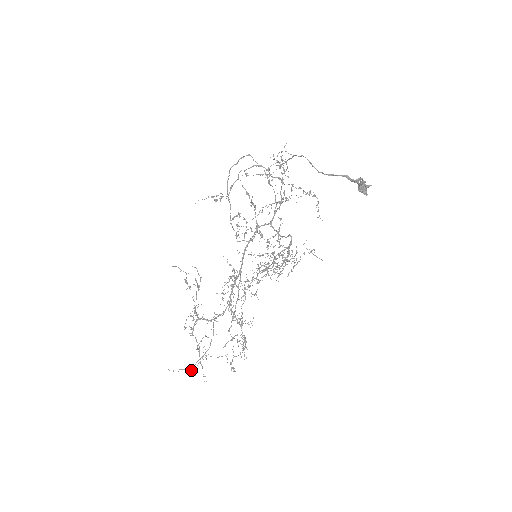
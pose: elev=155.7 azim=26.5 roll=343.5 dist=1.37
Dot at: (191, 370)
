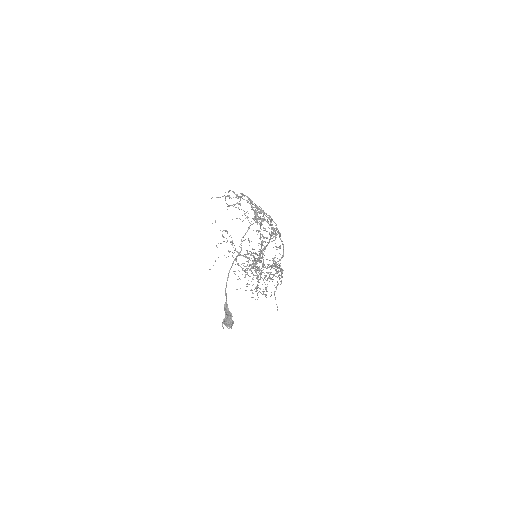
Dot at: occluded
